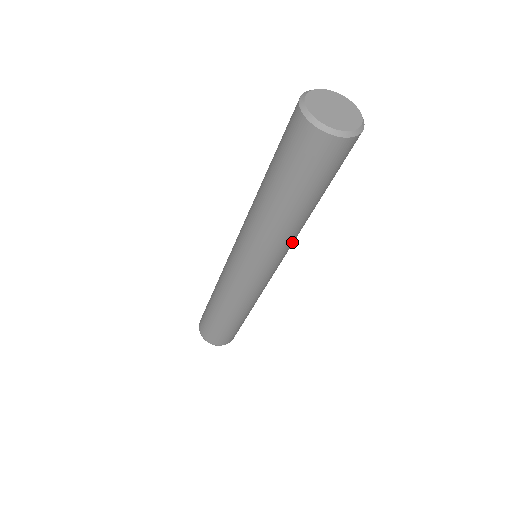
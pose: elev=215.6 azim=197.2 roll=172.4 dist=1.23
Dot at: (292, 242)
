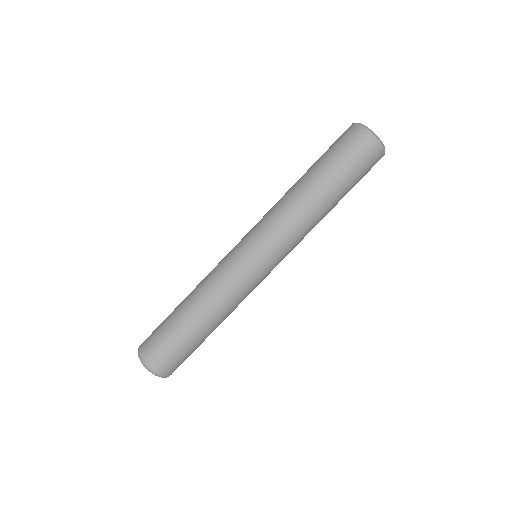
Dot at: (302, 236)
